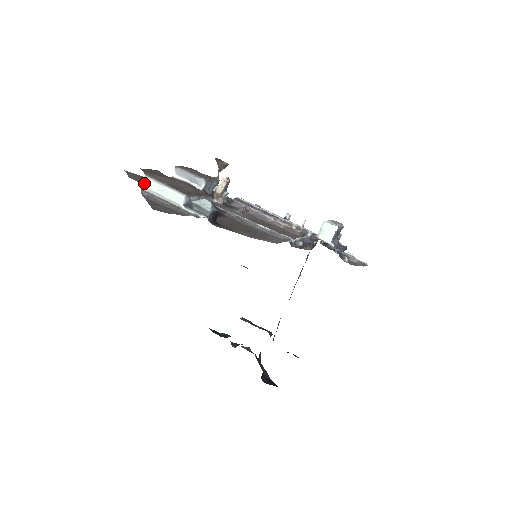
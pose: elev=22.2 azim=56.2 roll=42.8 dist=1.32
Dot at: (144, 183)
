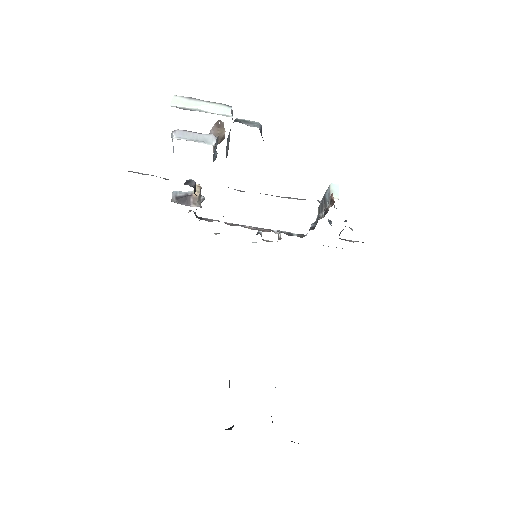
Dot at: (174, 102)
